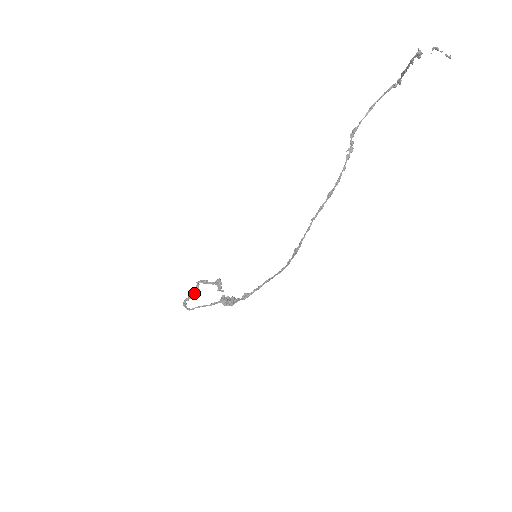
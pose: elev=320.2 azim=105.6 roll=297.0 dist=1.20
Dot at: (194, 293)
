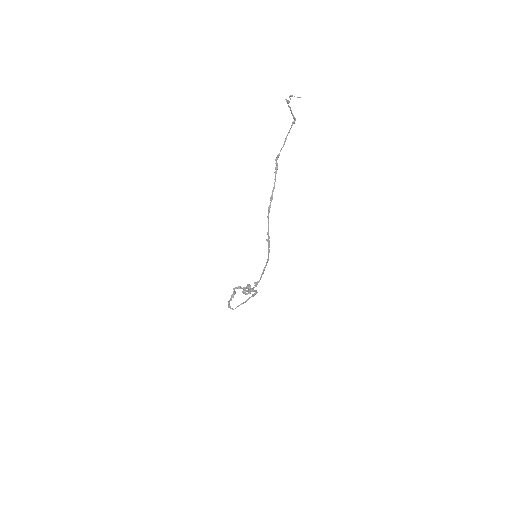
Dot at: (233, 297)
